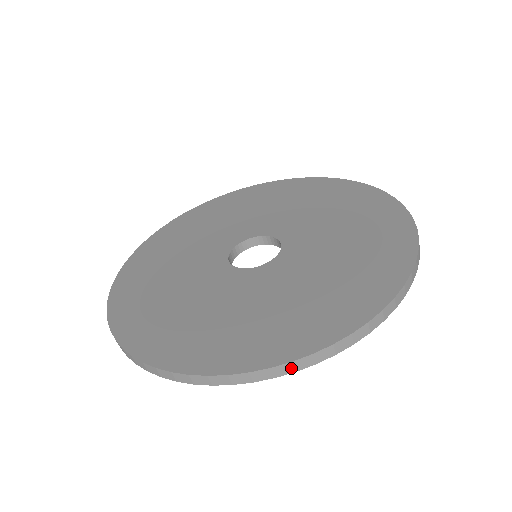
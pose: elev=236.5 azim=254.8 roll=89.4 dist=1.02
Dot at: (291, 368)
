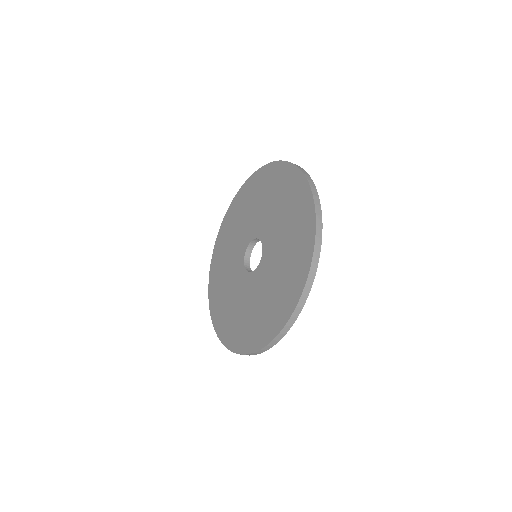
Dot at: occluded
